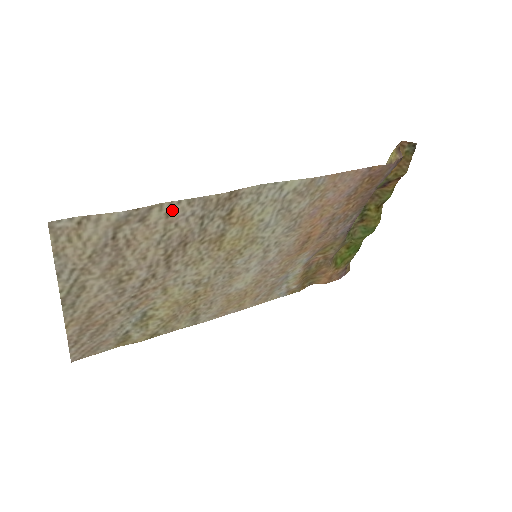
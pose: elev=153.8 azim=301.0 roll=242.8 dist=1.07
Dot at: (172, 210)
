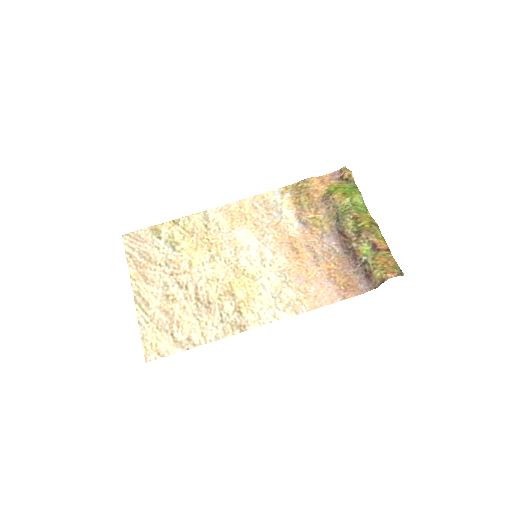
Dot at: (206, 337)
